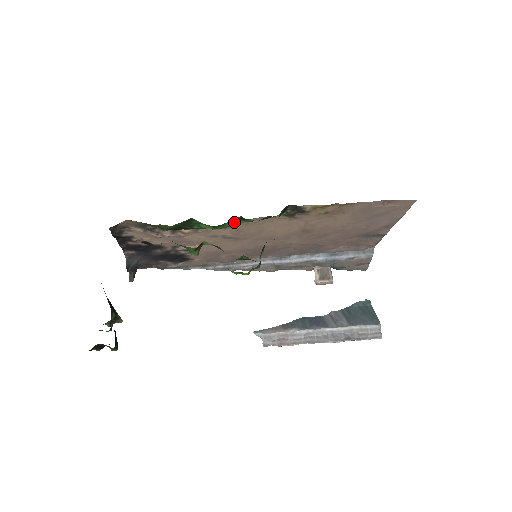
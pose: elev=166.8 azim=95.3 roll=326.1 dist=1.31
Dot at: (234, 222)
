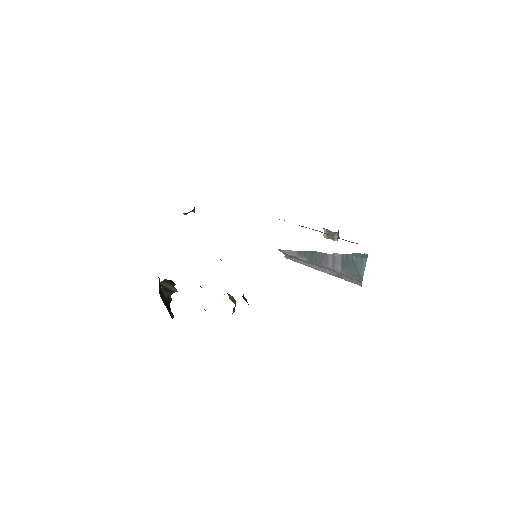
Dot at: occluded
